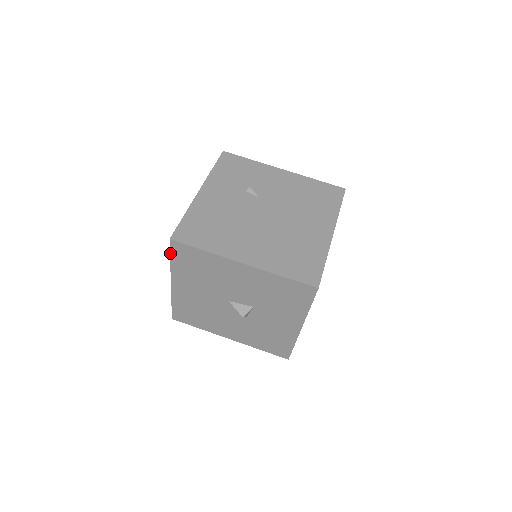
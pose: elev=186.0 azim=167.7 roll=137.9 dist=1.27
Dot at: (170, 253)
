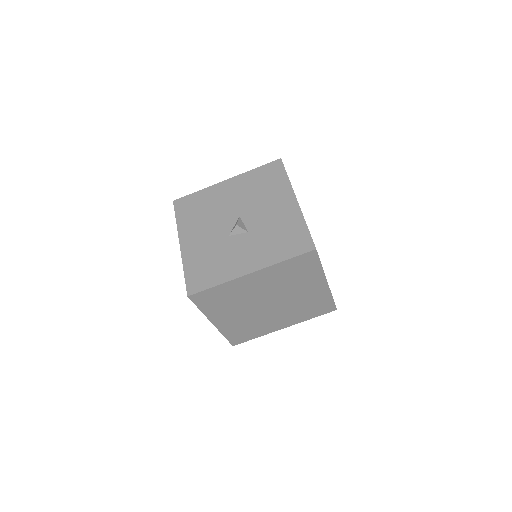
Dot at: (265, 165)
